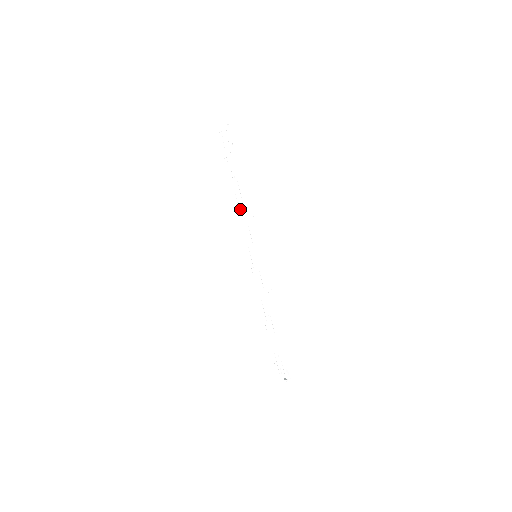
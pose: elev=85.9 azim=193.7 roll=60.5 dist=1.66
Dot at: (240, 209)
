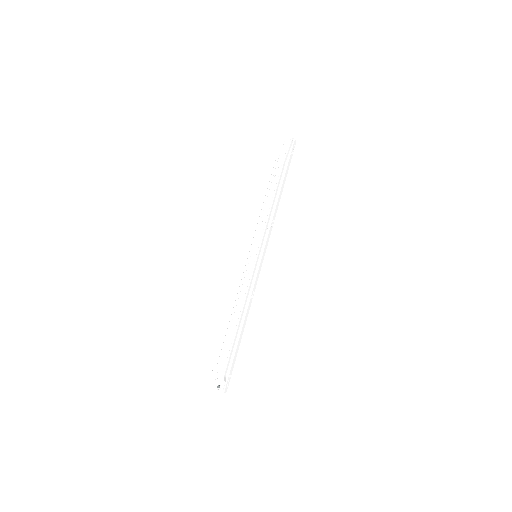
Dot at: (265, 209)
